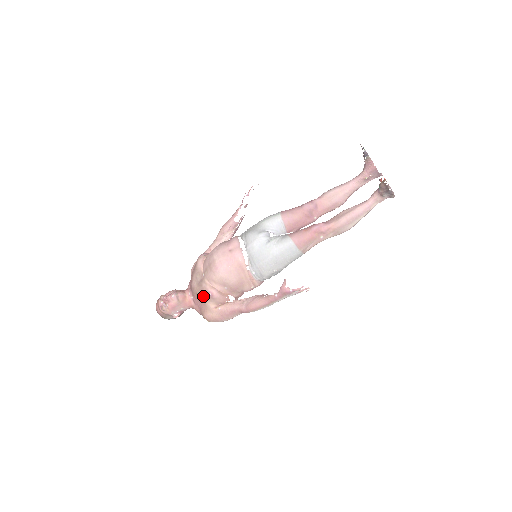
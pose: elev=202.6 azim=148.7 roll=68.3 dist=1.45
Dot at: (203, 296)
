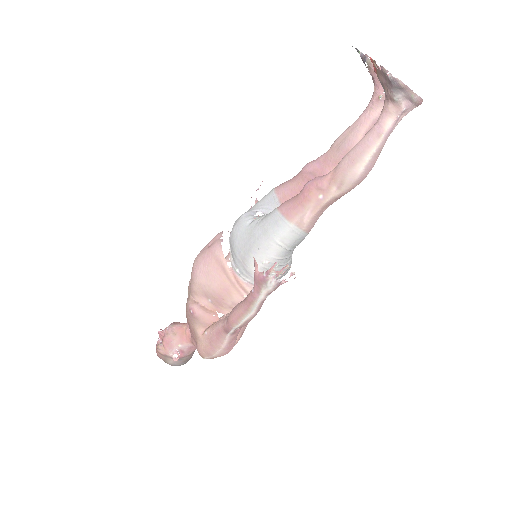
Dot at: (189, 318)
